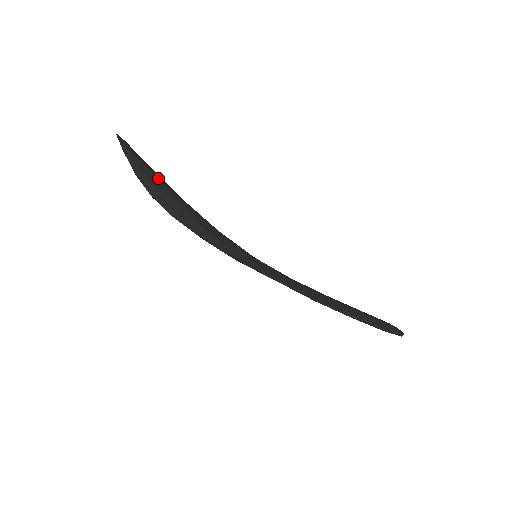
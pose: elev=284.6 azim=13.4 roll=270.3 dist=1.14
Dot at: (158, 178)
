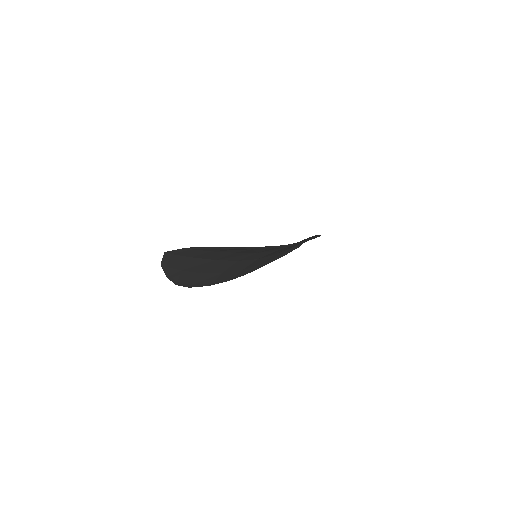
Dot at: occluded
